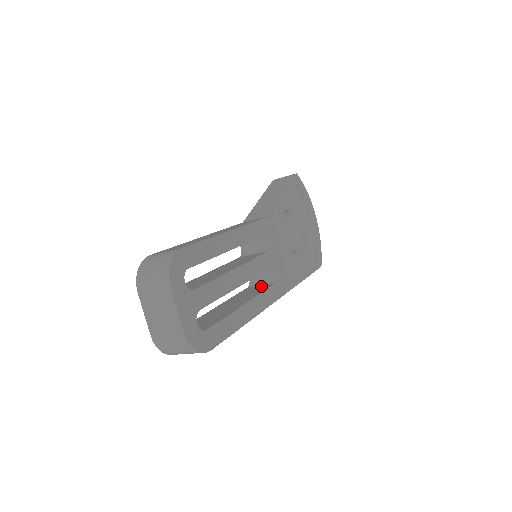
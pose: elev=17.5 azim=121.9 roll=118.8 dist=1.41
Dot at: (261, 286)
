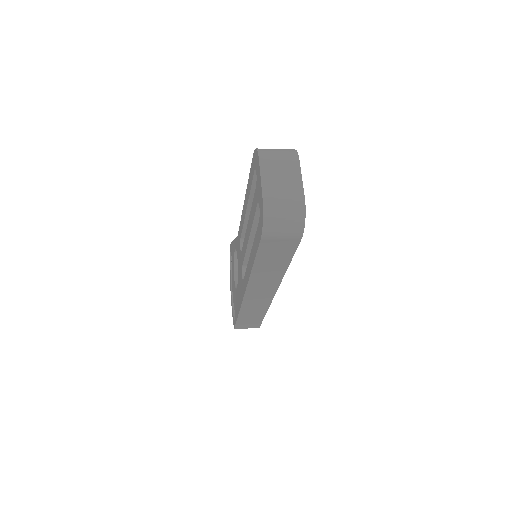
Dot at: occluded
